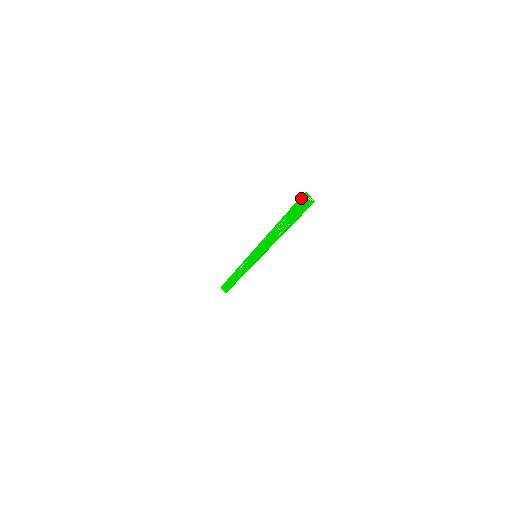
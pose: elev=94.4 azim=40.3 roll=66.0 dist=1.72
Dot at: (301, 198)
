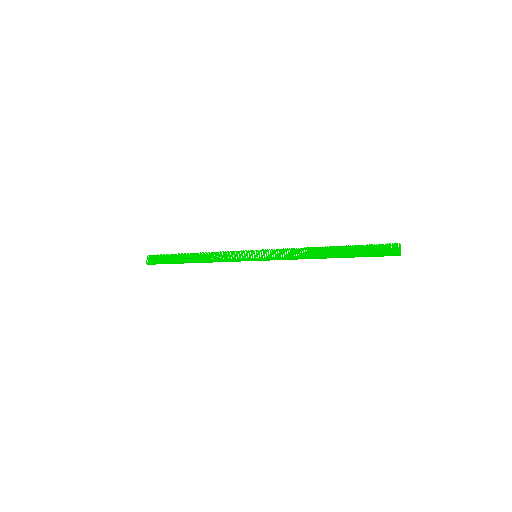
Dot at: (393, 244)
